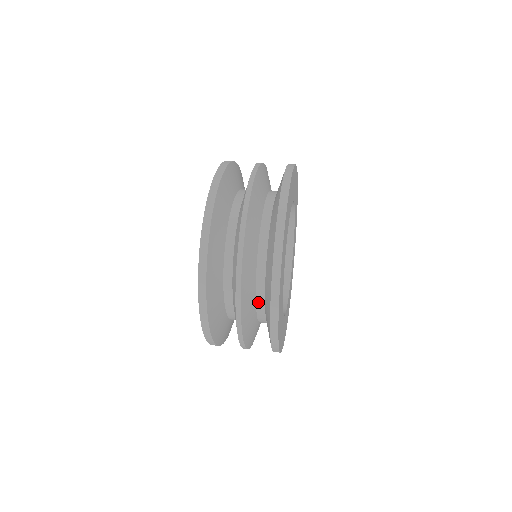
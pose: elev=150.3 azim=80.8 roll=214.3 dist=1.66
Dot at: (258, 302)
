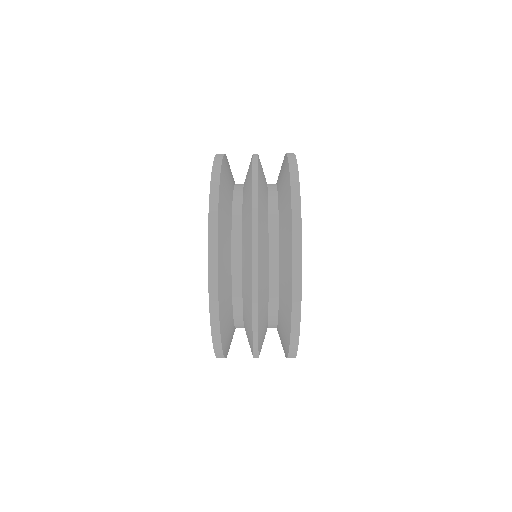
Dot at: (270, 187)
